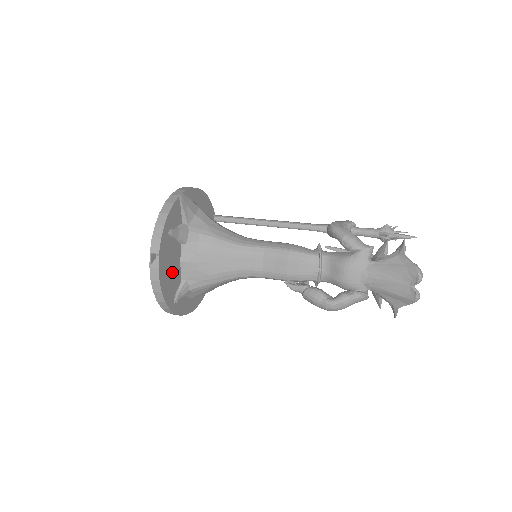
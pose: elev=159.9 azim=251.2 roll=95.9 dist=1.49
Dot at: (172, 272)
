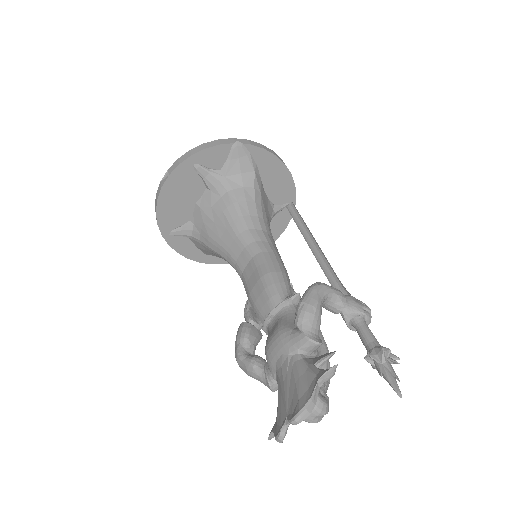
Dot at: (183, 205)
